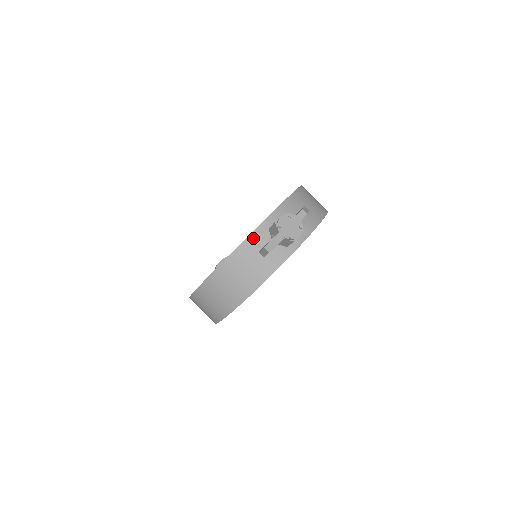
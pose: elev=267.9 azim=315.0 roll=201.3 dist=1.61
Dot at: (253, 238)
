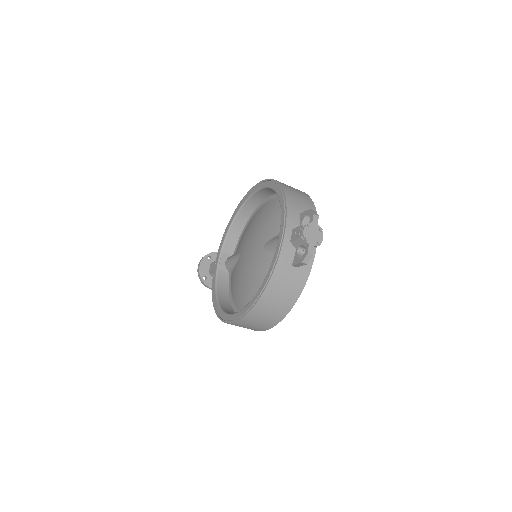
Dot at: (283, 256)
